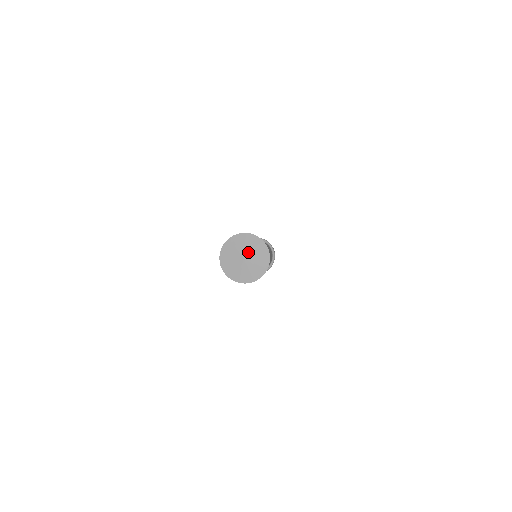
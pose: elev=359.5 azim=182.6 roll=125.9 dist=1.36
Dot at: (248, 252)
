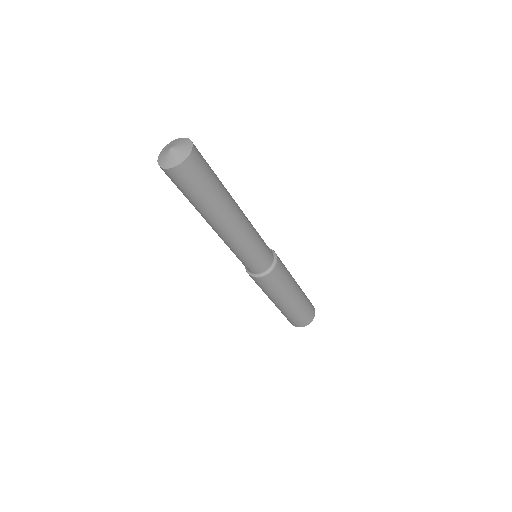
Dot at: (175, 145)
